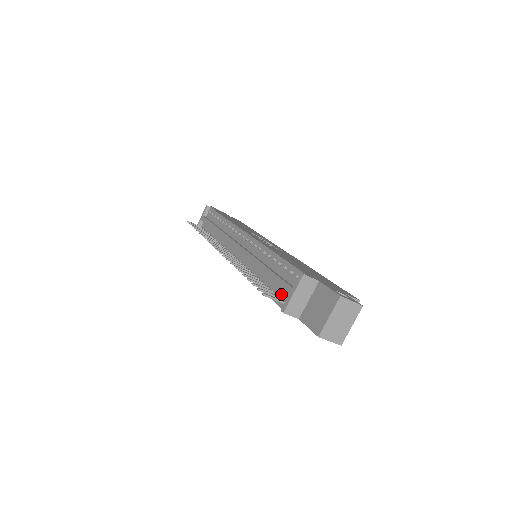
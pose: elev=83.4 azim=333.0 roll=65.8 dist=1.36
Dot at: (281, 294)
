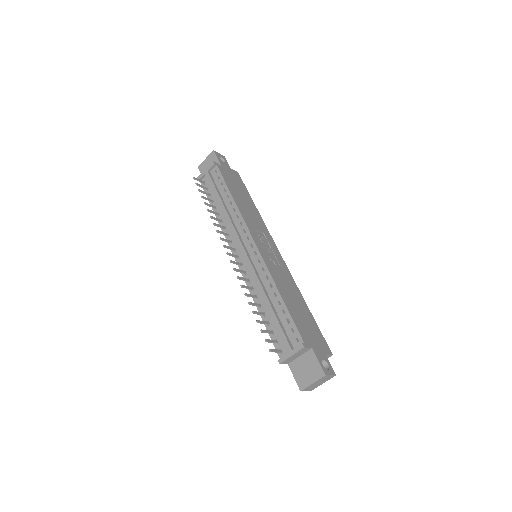
Dot at: (280, 341)
